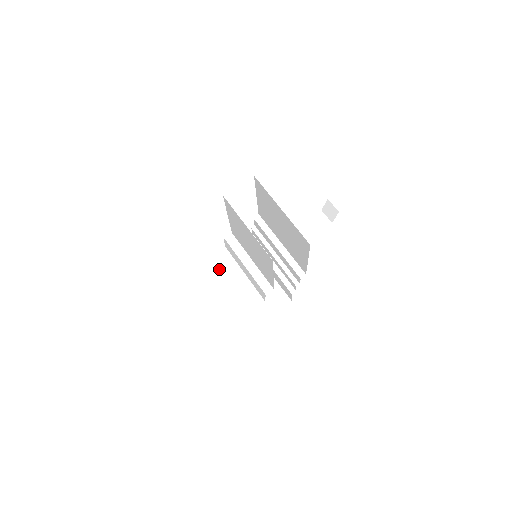
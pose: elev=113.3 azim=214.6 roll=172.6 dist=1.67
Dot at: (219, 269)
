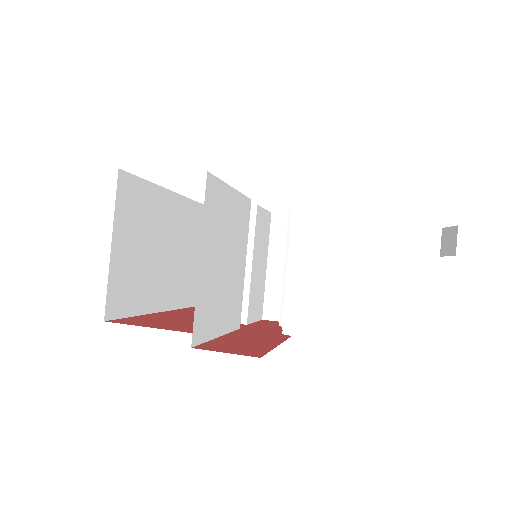
Dot at: occluded
